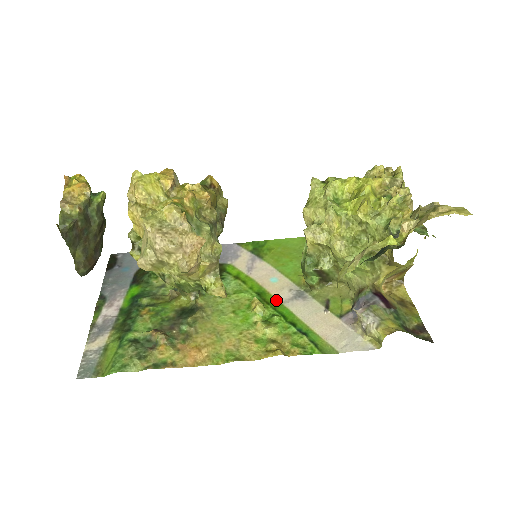
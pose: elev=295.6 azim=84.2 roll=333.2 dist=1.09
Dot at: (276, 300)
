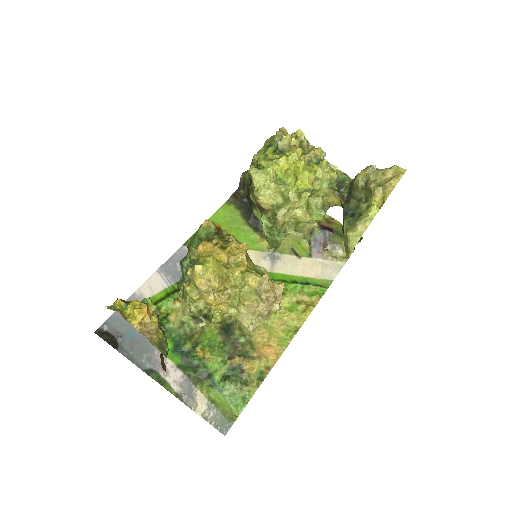
Dot at: occluded
